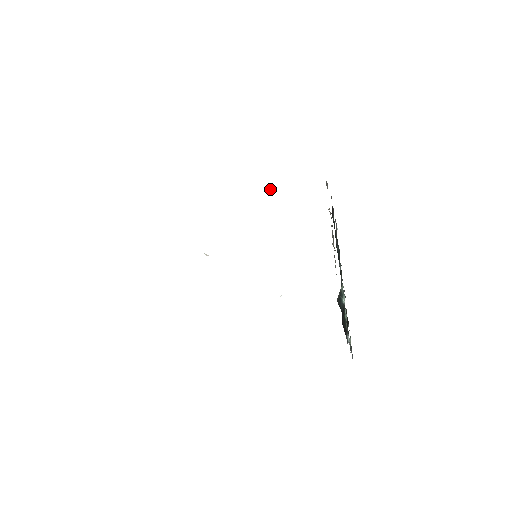
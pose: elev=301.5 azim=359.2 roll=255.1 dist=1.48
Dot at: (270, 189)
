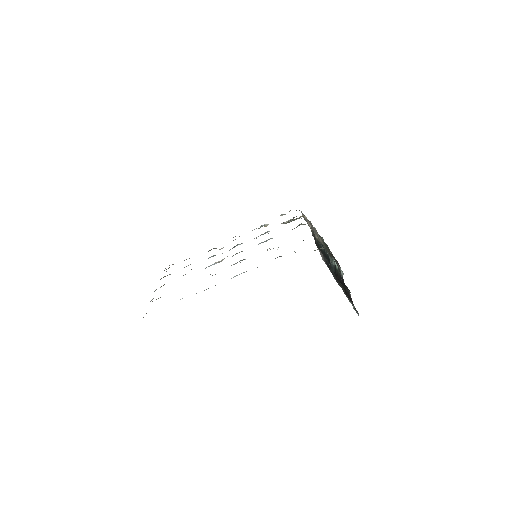
Dot at: occluded
